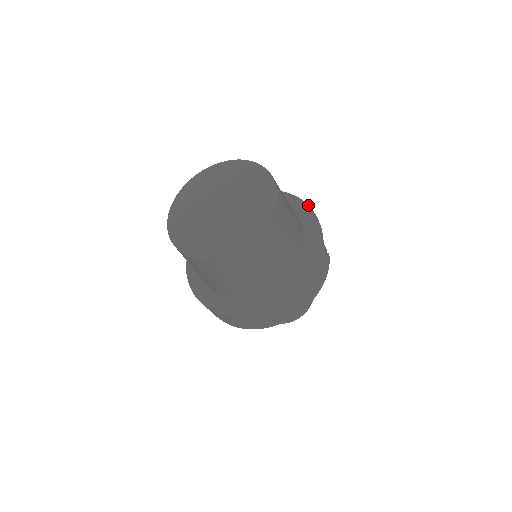
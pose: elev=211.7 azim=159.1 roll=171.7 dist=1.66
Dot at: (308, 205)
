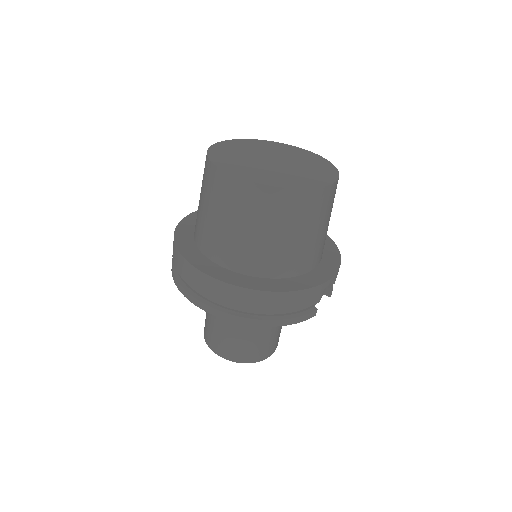
Dot at: occluded
